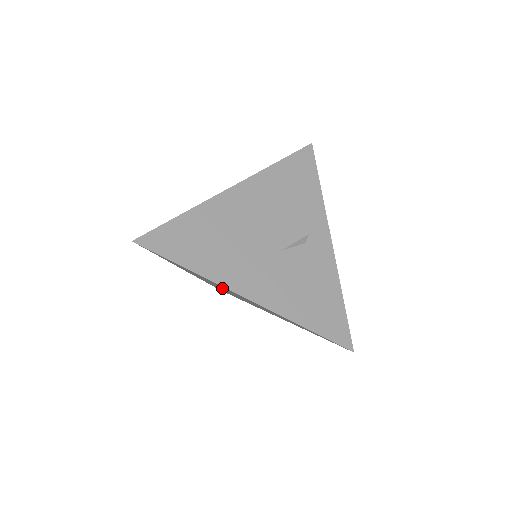
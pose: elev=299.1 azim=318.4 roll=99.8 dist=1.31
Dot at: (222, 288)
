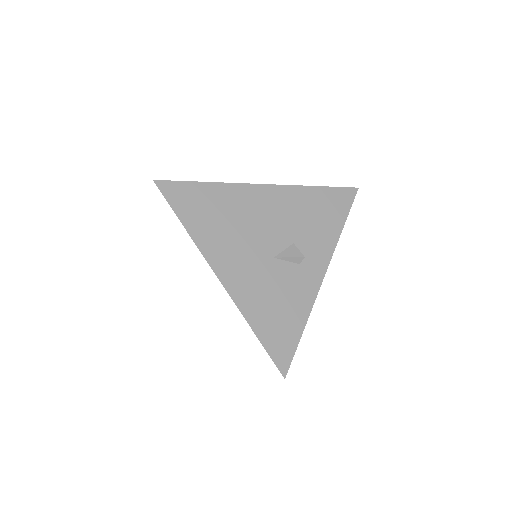
Dot at: occluded
